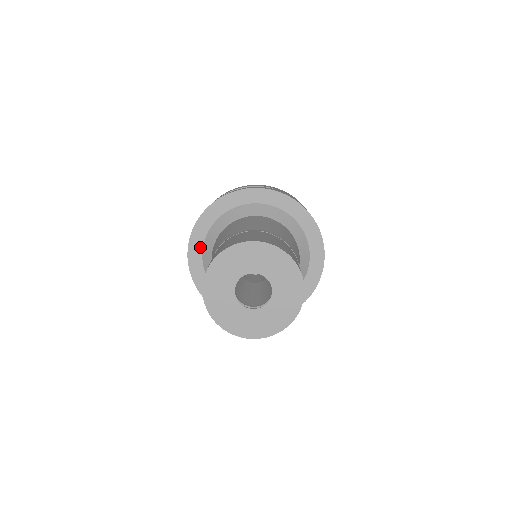
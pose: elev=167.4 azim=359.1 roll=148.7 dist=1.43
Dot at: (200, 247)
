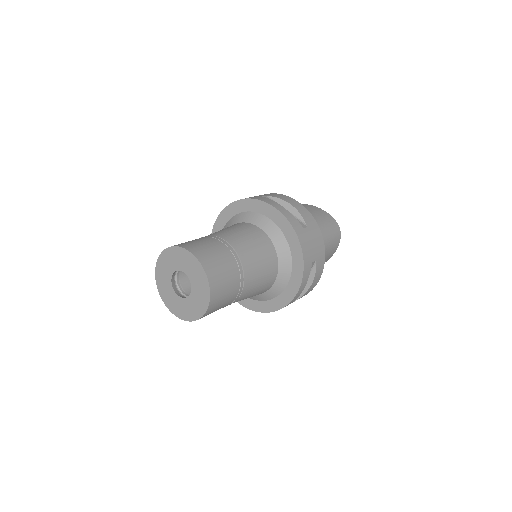
Dot at: (229, 216)
